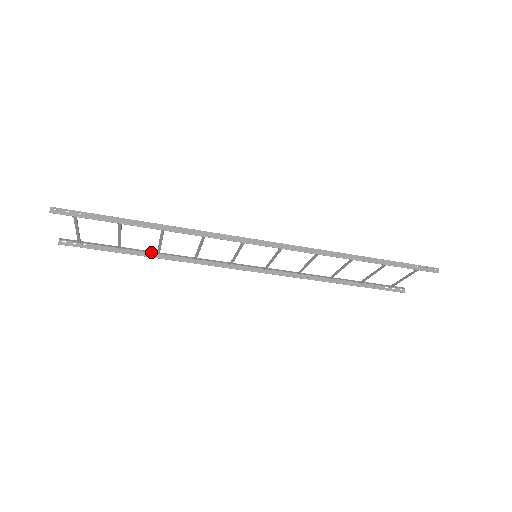
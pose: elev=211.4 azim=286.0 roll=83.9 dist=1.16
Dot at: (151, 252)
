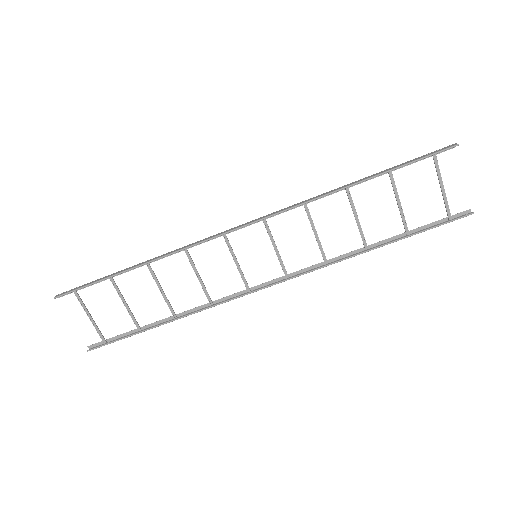
Dot at: (169, 320)
